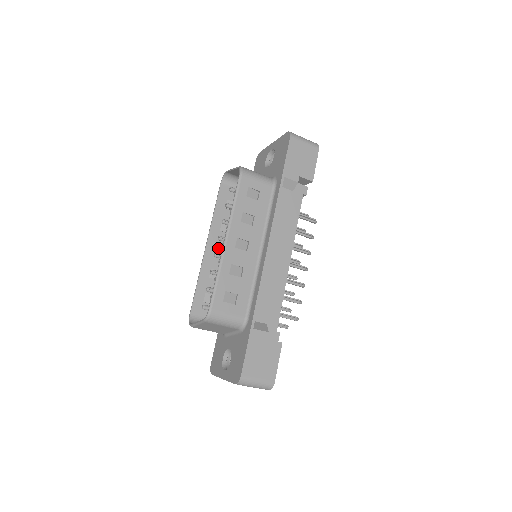
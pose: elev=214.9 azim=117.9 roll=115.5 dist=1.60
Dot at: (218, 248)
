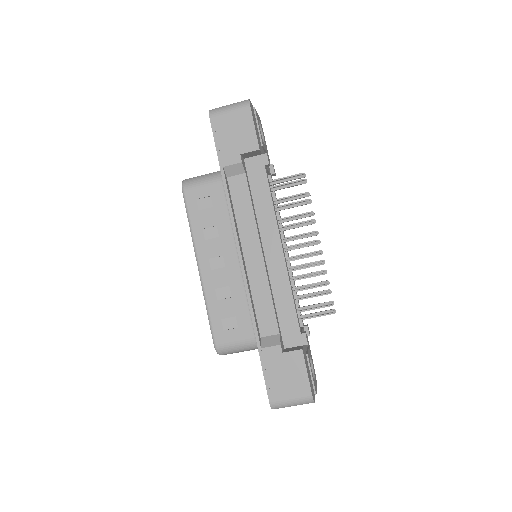
Dot at: occluded
